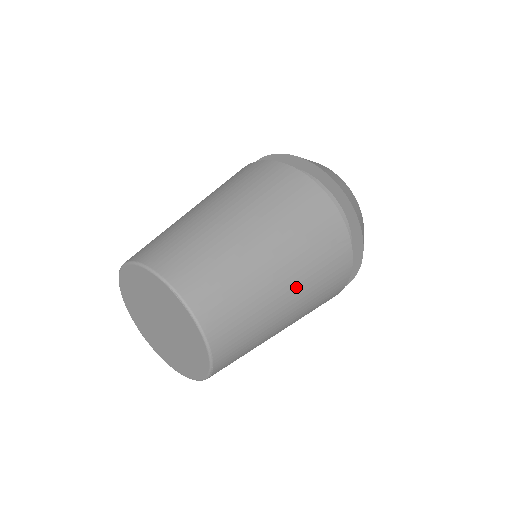
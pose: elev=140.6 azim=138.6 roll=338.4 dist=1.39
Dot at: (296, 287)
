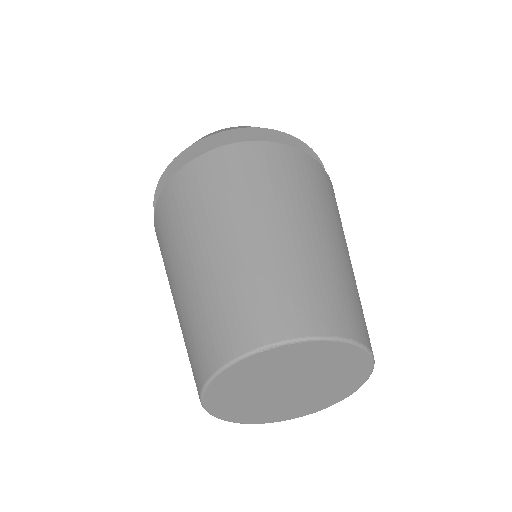
Dot at: (315, 219)
